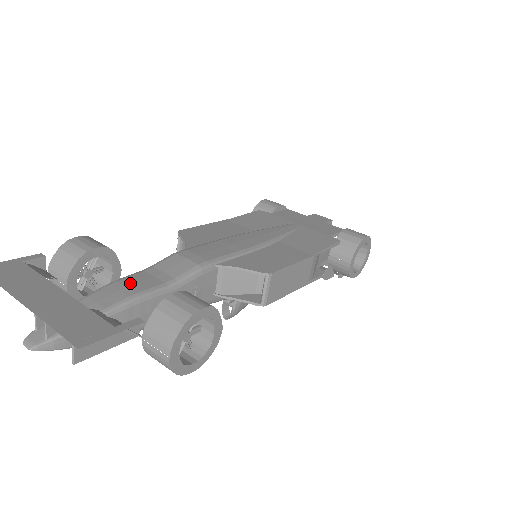
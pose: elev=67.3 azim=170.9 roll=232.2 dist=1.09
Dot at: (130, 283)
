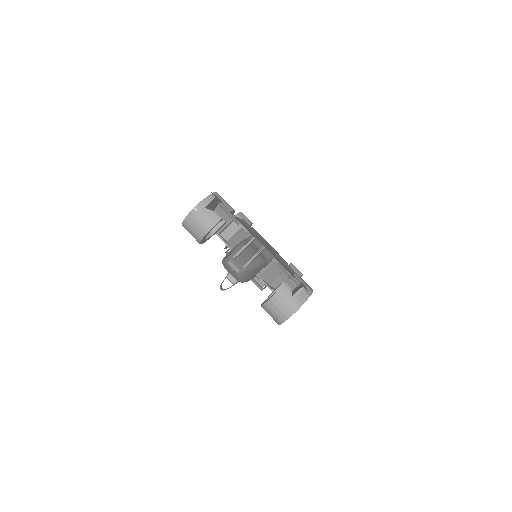
Dot at: (254, 248)
